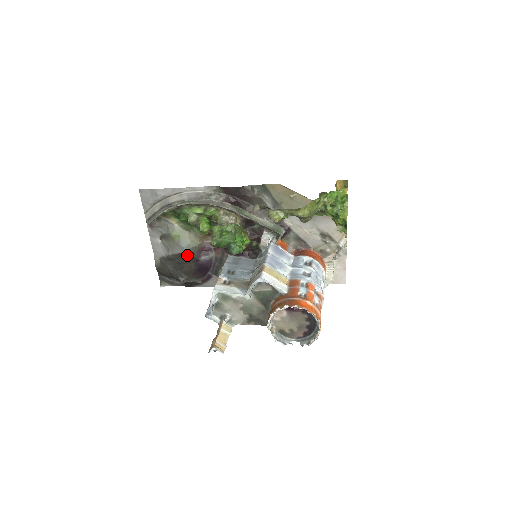
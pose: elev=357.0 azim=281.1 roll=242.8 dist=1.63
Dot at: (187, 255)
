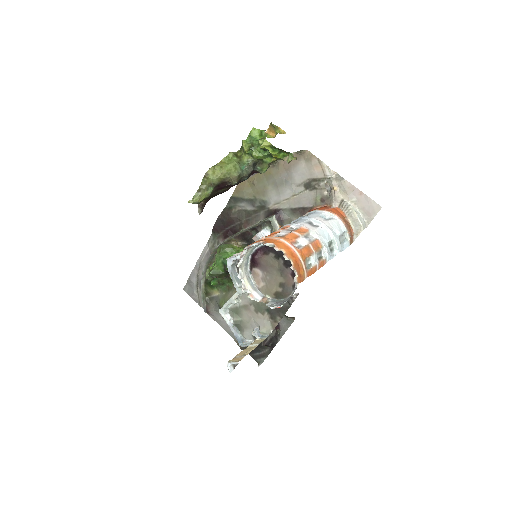
Dot at: occluded
